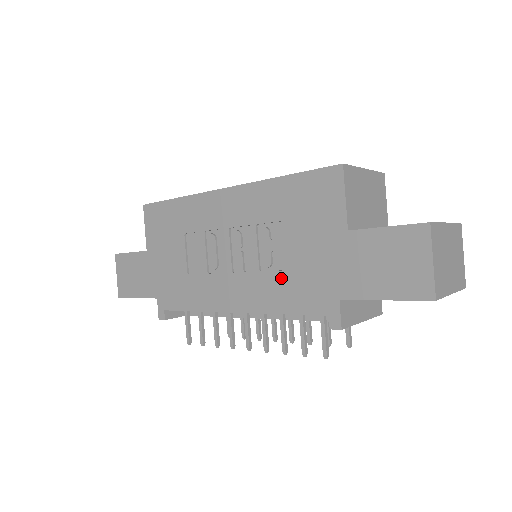
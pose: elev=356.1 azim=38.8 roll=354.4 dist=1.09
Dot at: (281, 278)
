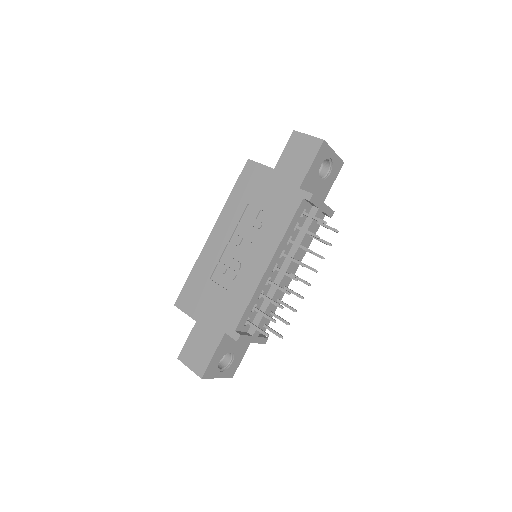
Dot at: (271, 219)
